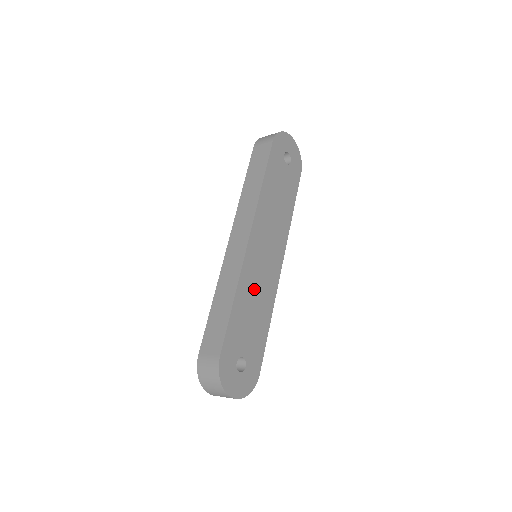
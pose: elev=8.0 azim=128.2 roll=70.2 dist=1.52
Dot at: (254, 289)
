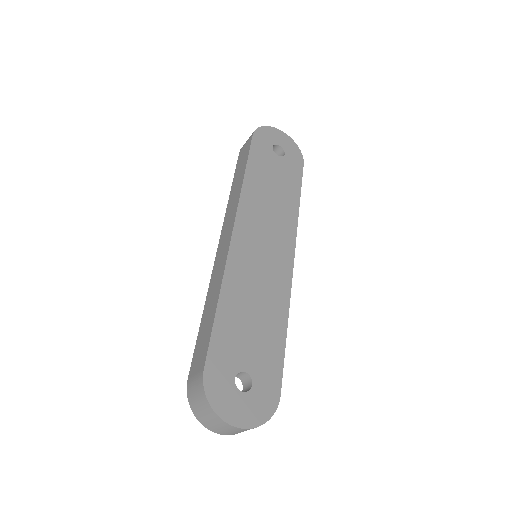
Dot at: (251, 288)
